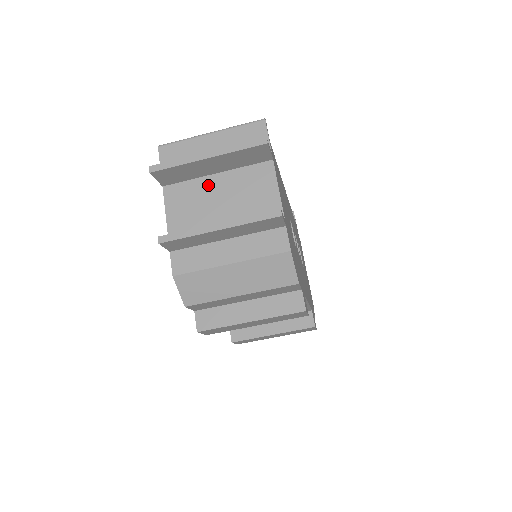
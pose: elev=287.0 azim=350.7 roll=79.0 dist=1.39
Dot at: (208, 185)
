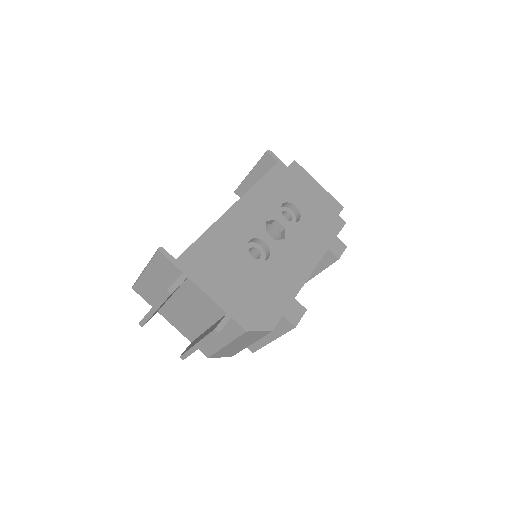
Dot at: (174, 304)
